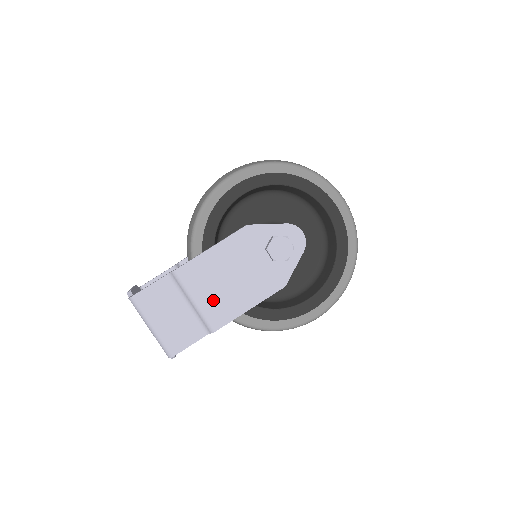
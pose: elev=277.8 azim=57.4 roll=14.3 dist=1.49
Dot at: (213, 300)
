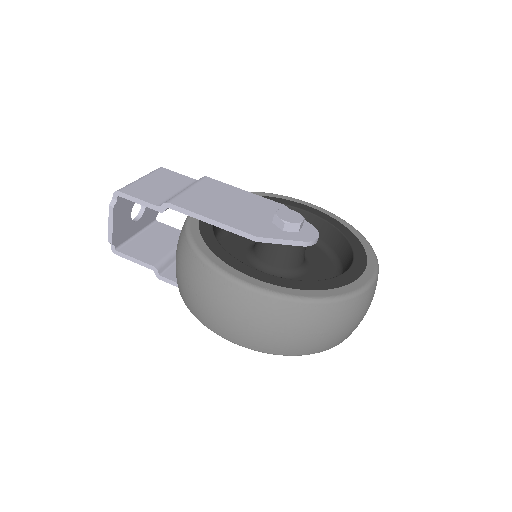
Dot at: (199, 197)
